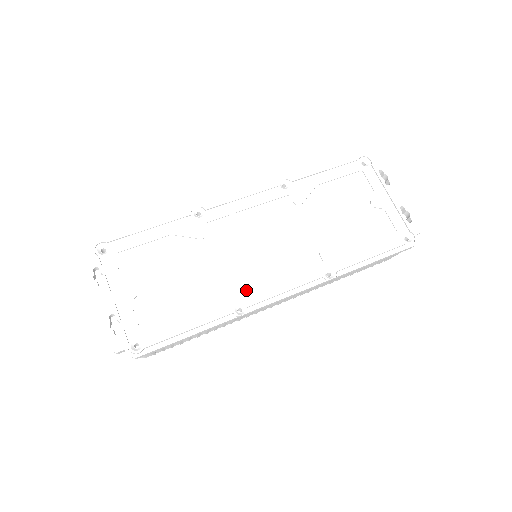
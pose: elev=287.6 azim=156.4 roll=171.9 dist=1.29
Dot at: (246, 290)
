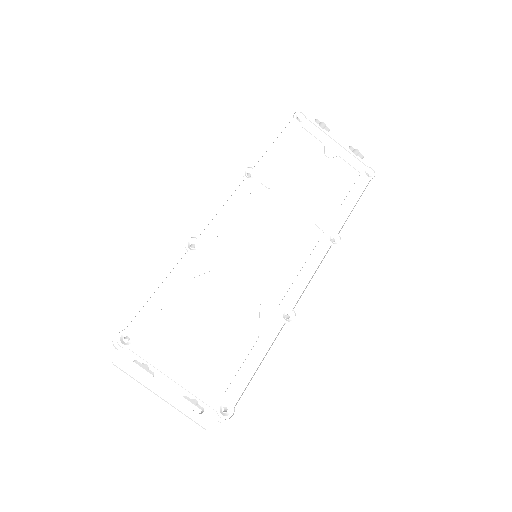
Dot at: (281, 295)
